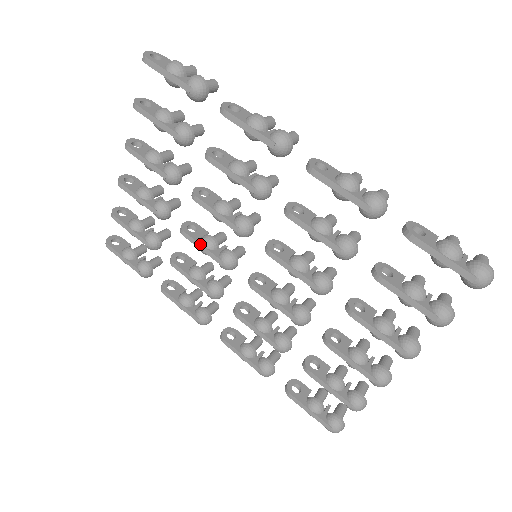
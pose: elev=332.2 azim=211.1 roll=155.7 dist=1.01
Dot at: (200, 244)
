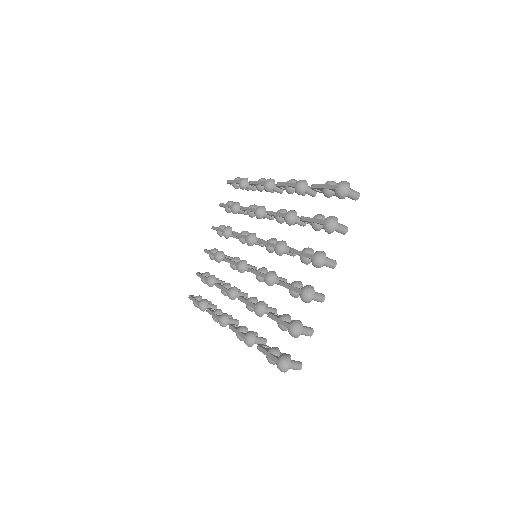
Dot at: (230, 260)
